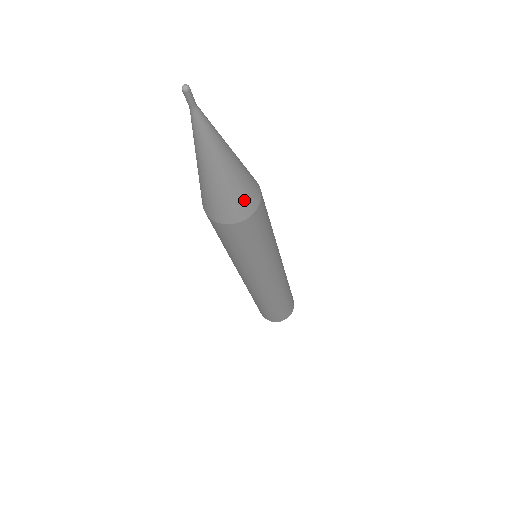
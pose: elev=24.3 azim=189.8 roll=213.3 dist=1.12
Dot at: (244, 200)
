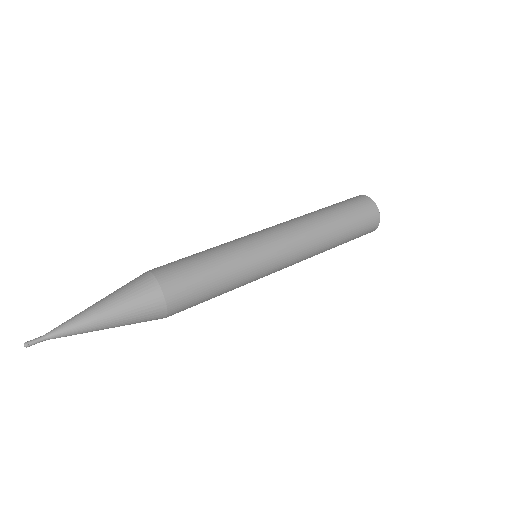
Dot at: occluded
